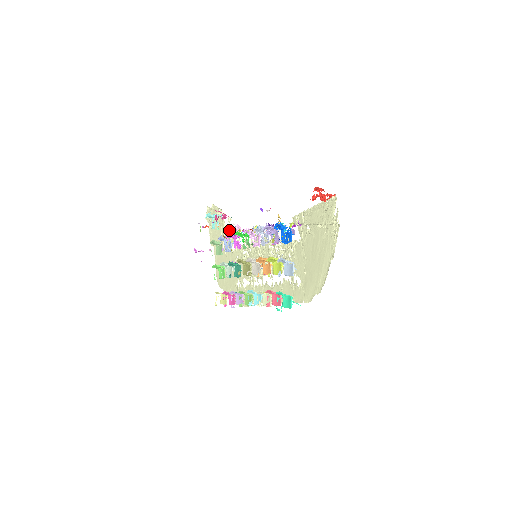
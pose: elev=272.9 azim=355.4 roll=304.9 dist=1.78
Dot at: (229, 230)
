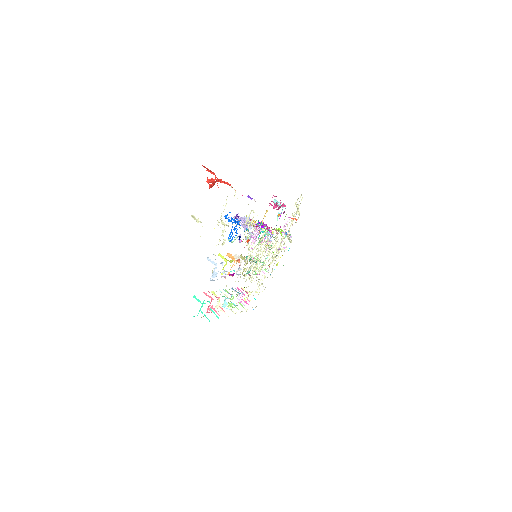
Dot at: occluded
